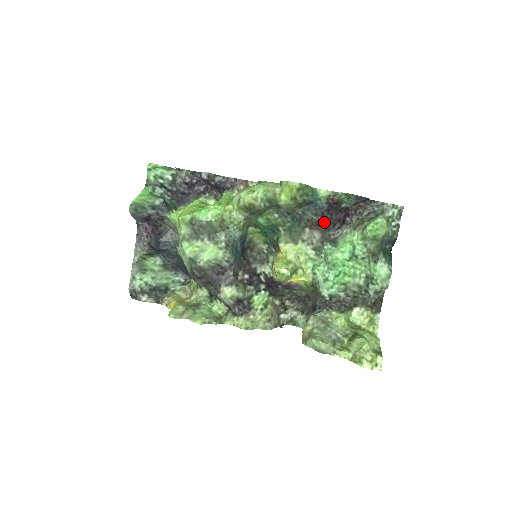
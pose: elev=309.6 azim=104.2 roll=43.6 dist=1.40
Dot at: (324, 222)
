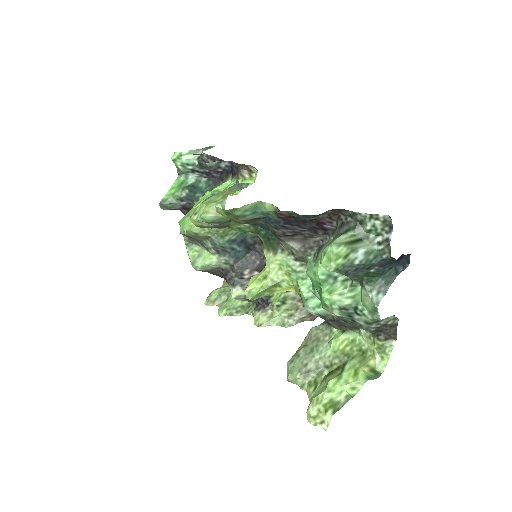
Dot at: (296, 232)
